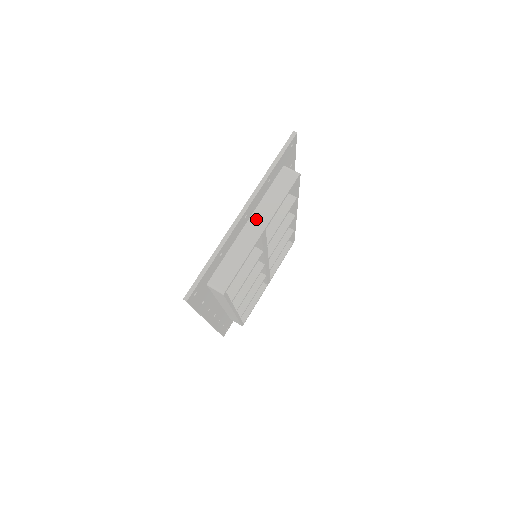
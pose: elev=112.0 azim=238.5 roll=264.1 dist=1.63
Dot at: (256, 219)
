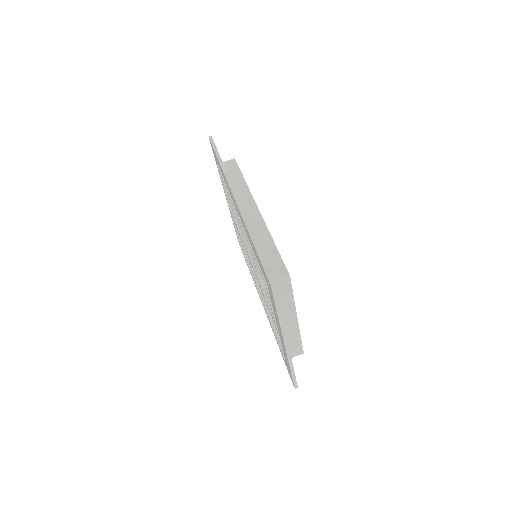
Dot at: (286, 320)
